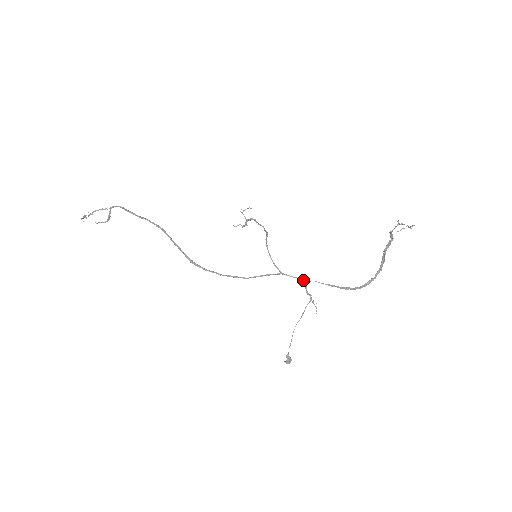
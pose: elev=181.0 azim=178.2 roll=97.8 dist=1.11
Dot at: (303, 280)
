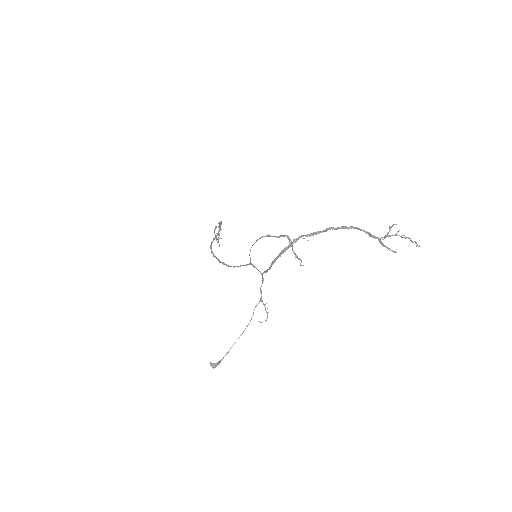
Dot at: (261, 273)
